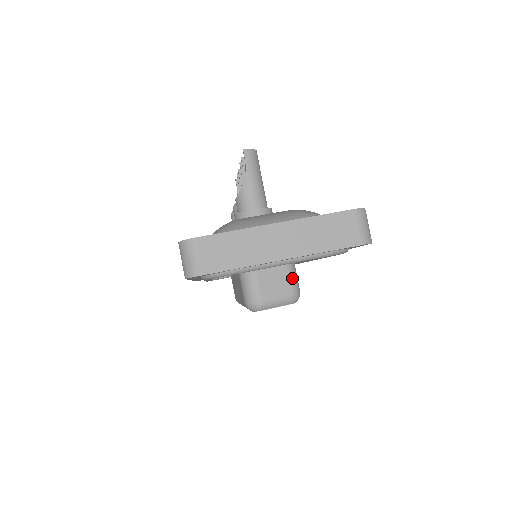
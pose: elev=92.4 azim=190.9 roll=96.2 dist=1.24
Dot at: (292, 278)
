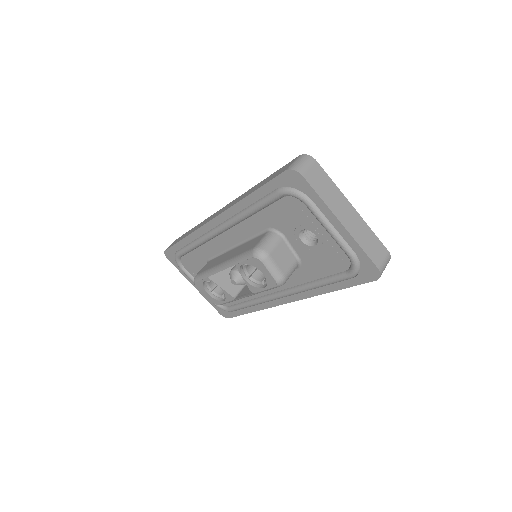
Dot at: (292, 269)
